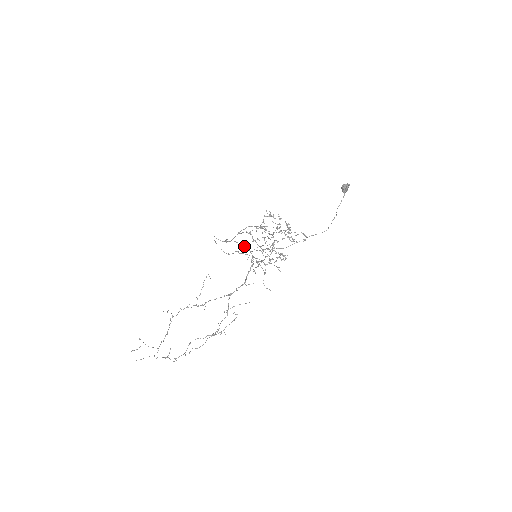
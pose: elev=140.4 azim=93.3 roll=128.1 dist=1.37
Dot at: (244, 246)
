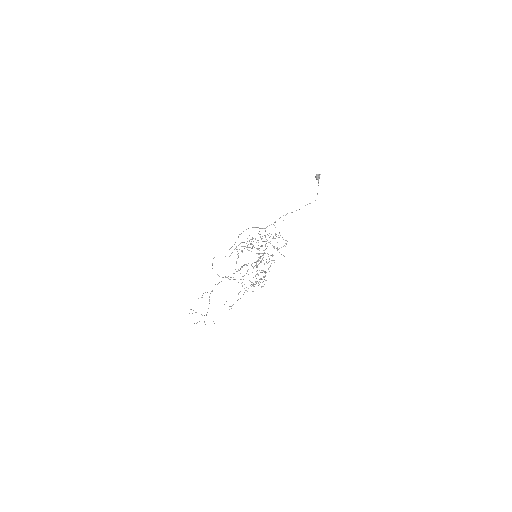
Dot at: occluded
